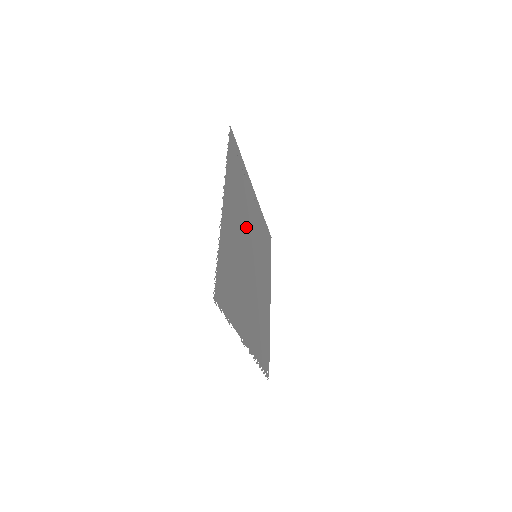
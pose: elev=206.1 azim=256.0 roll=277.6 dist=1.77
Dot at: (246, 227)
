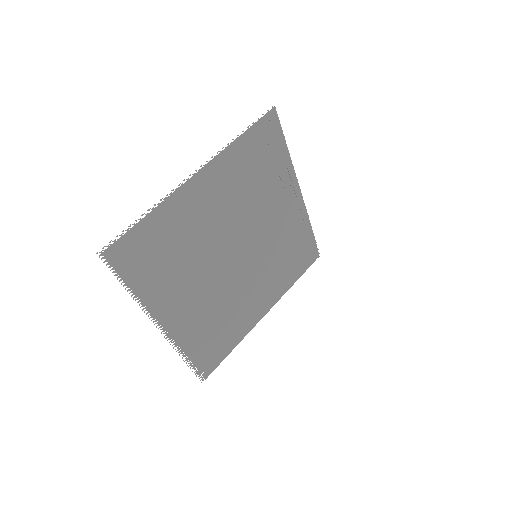
Dot at: (248, 219)
